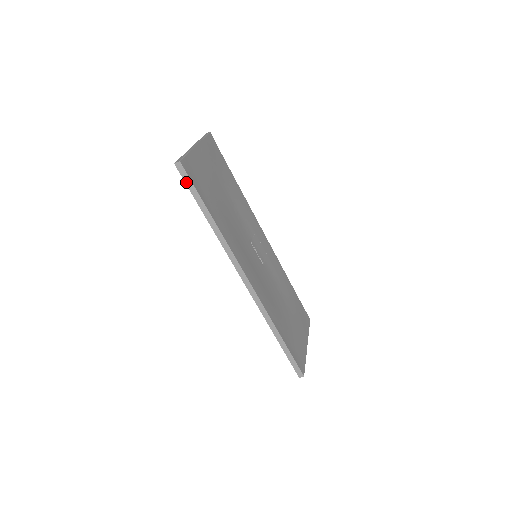
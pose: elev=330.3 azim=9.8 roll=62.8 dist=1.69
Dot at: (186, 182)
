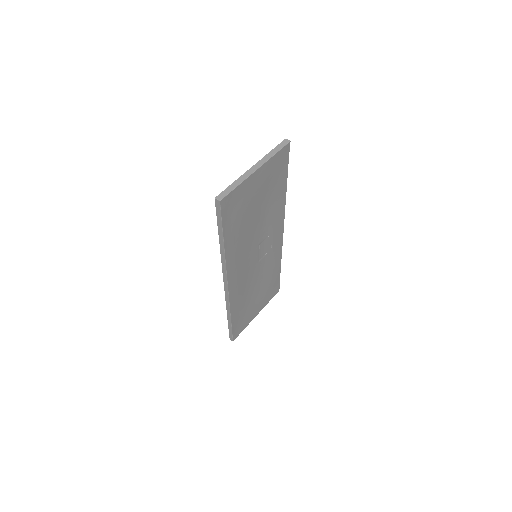
Dot at: (217, 213)
